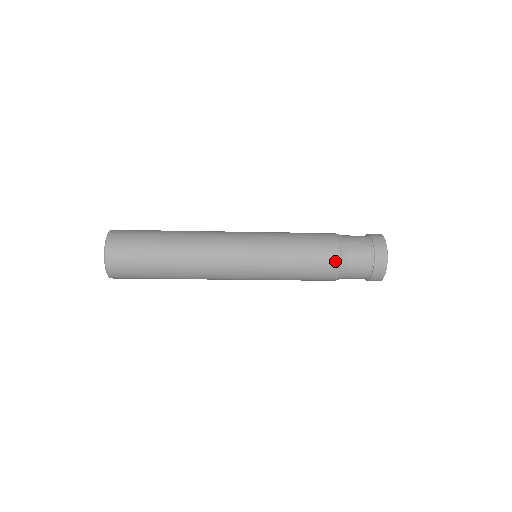
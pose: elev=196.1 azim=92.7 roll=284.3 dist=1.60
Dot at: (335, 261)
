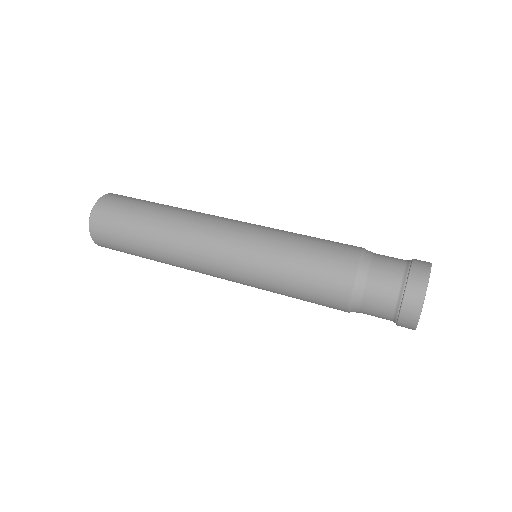
Dot at: occluded
